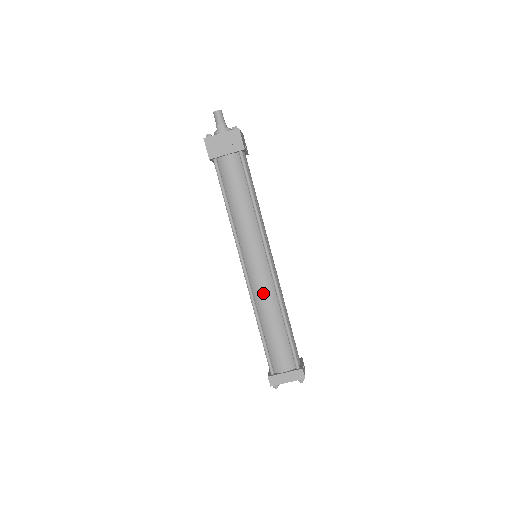
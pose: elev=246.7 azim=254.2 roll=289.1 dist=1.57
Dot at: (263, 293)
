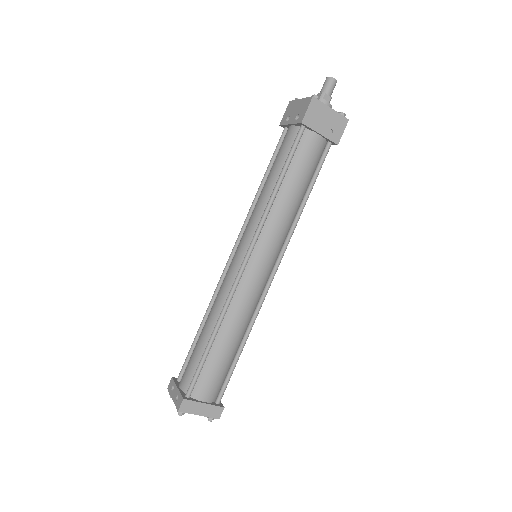
Dot at: (245, 304)
